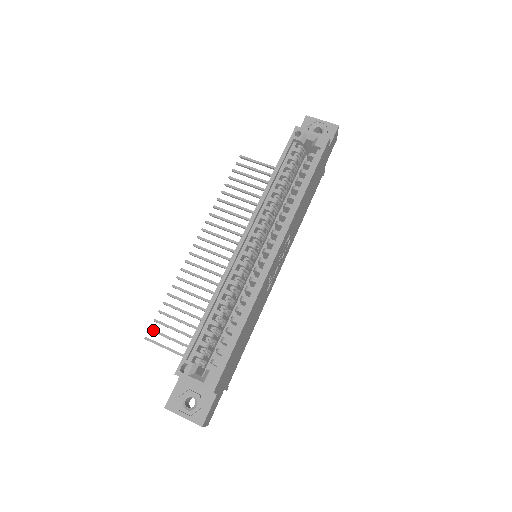
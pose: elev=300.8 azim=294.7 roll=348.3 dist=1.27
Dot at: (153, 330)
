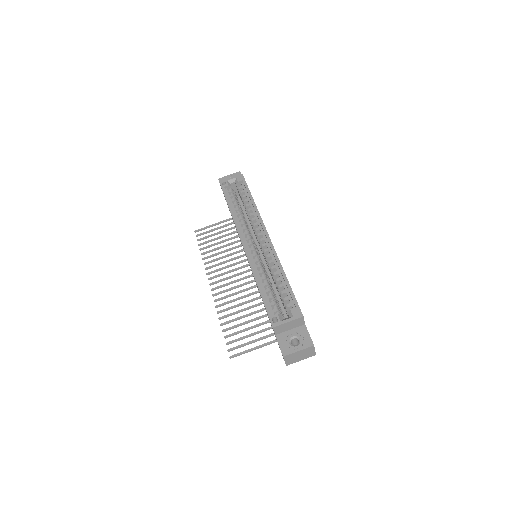
Dot at: (231, 349)
